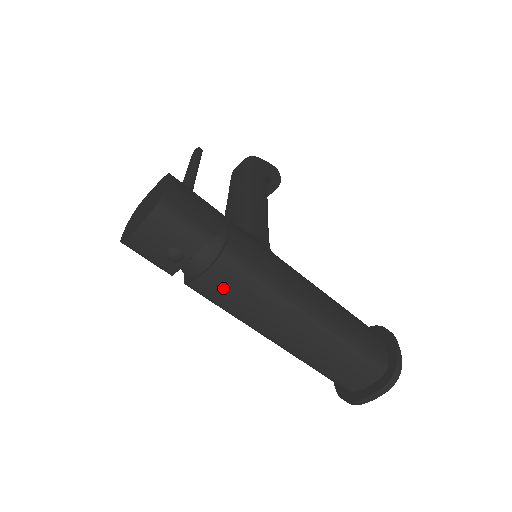
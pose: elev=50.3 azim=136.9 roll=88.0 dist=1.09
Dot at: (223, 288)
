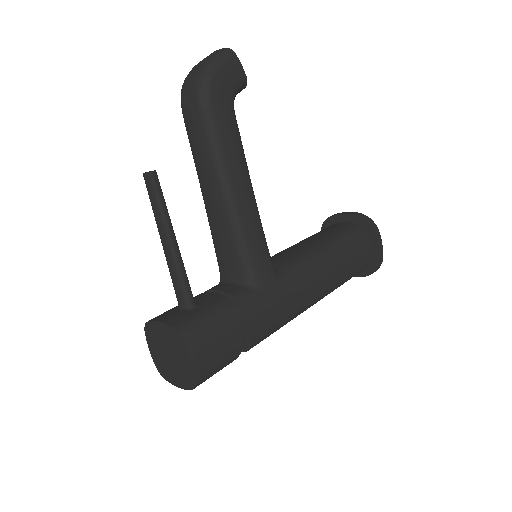
Dot at: occluded
